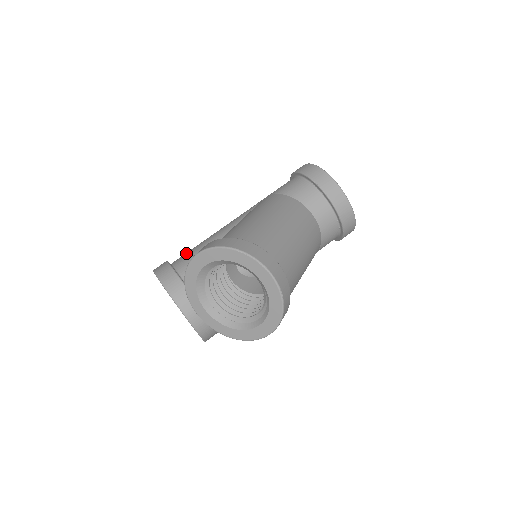
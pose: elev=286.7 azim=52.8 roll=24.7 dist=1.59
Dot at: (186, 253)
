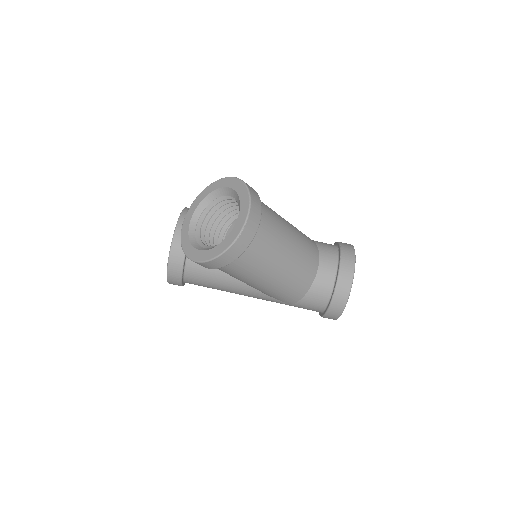
Dot at: occluded
